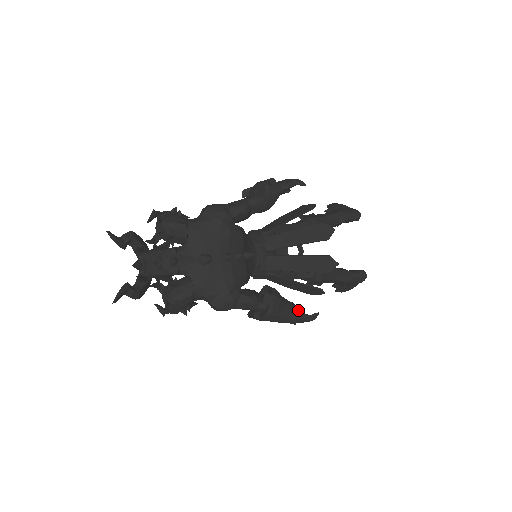
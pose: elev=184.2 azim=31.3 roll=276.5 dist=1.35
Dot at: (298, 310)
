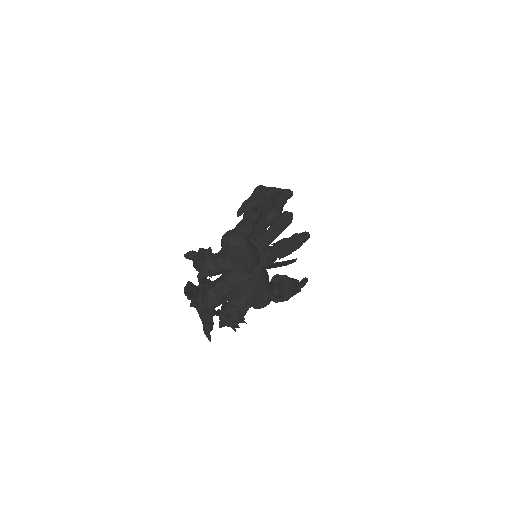
Dot at: occluded
